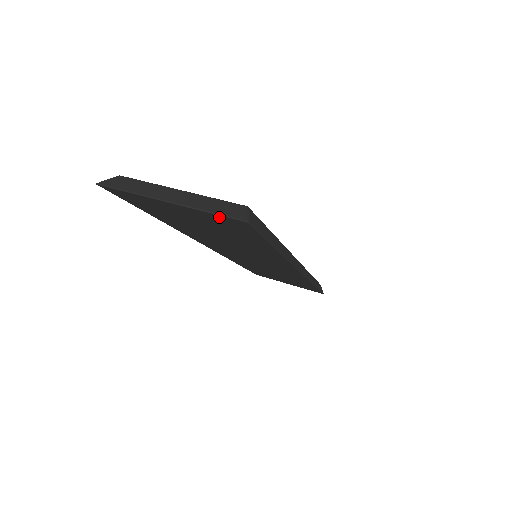
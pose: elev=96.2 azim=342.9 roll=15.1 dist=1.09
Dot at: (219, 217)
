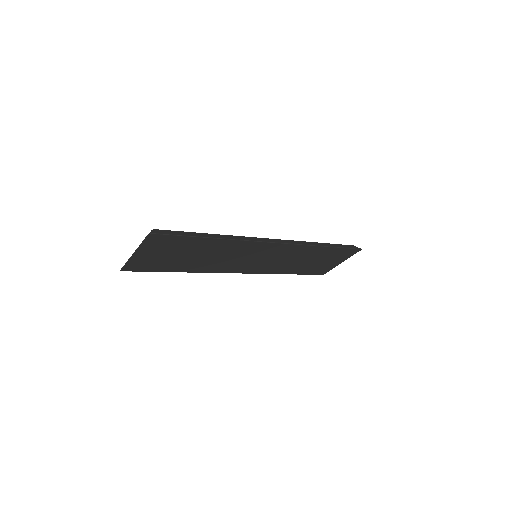
Dot at: (147, 242)
